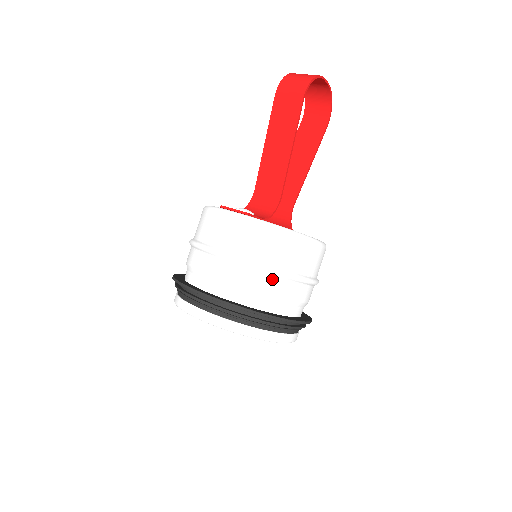
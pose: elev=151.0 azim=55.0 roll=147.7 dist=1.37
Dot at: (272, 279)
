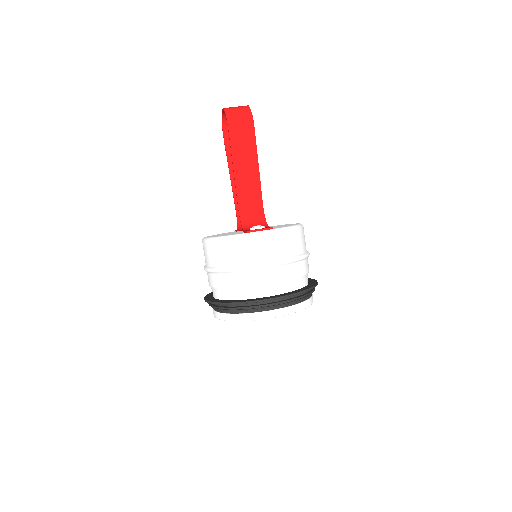
Dot at: (302, 263)
